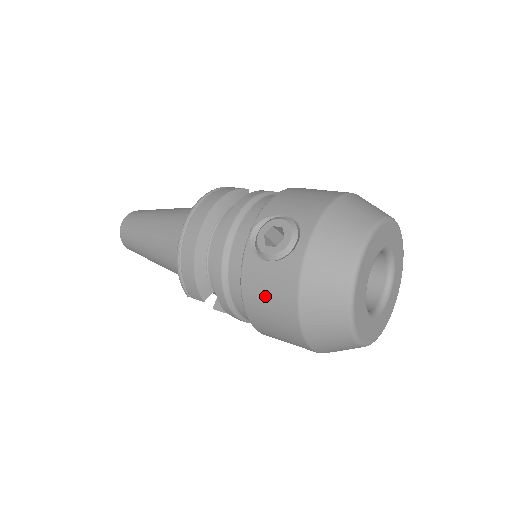
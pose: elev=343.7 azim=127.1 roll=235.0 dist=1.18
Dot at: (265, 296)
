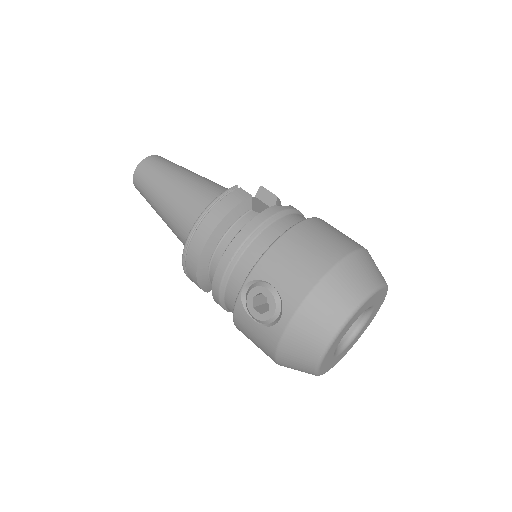
Dot at: (251, 338)
